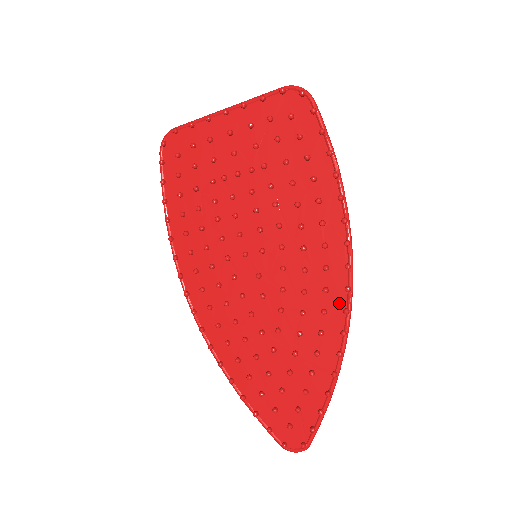
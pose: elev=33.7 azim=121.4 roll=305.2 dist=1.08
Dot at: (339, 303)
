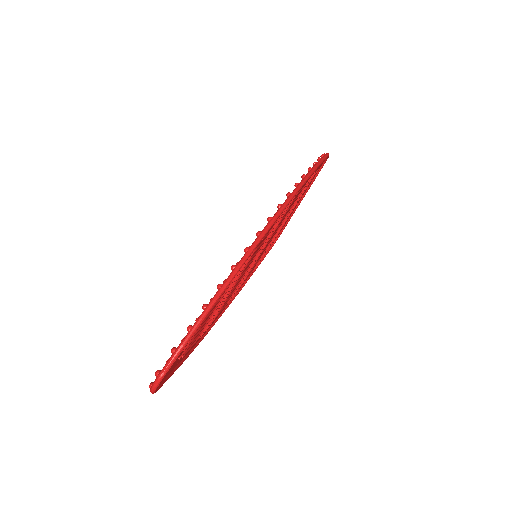
Dot at: occluded
